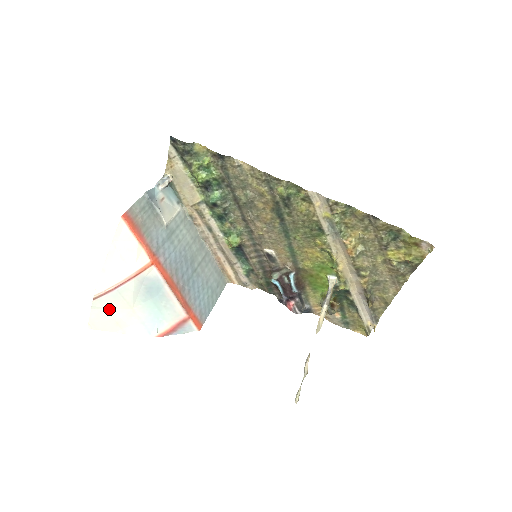
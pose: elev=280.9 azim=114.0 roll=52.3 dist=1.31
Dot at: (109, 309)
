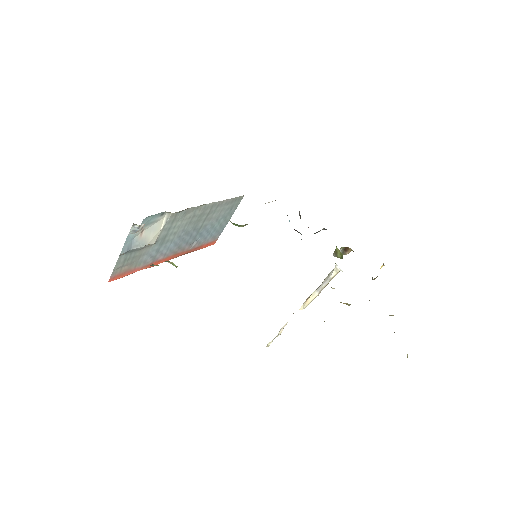
Dot at: occluded
